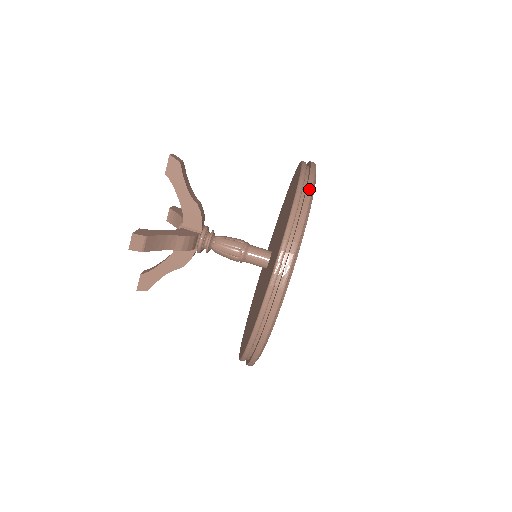
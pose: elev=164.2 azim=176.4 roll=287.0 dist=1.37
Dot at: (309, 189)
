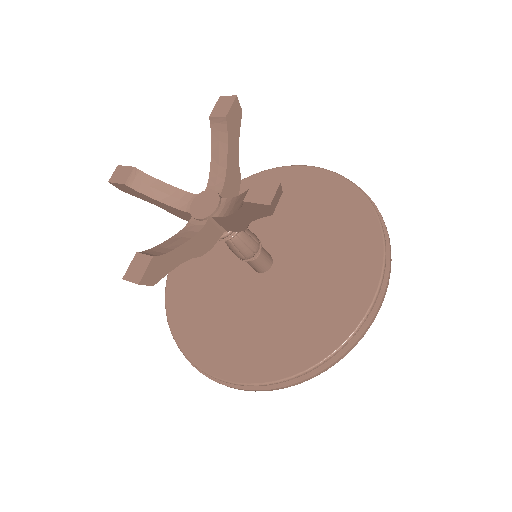
Dot at: (333, 365)
